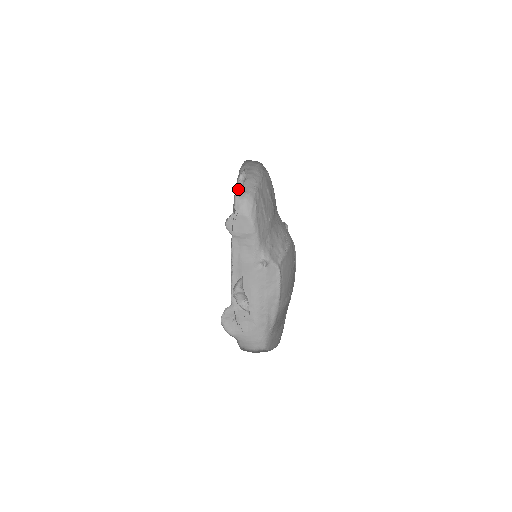
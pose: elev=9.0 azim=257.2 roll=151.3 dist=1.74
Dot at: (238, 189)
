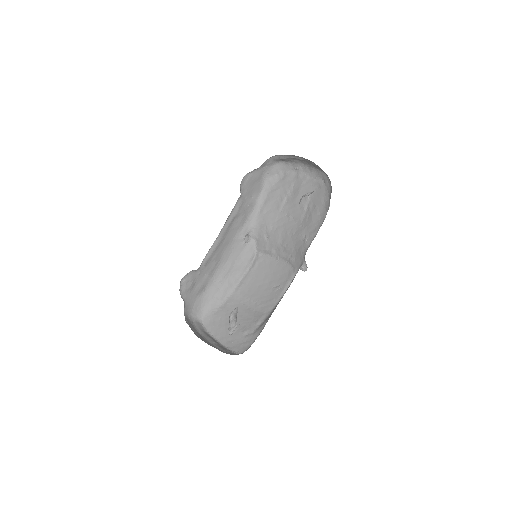
Dot at: (281, 155)
